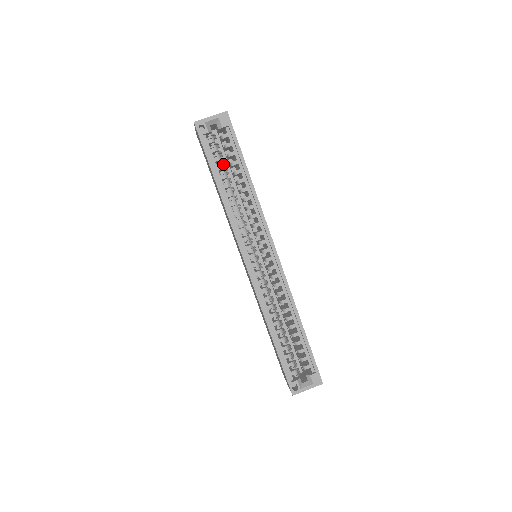
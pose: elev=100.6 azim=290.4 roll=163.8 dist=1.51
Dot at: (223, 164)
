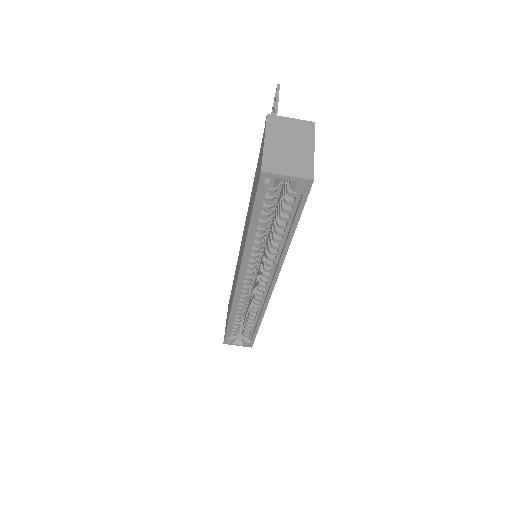
Dot at: (271, 209)
